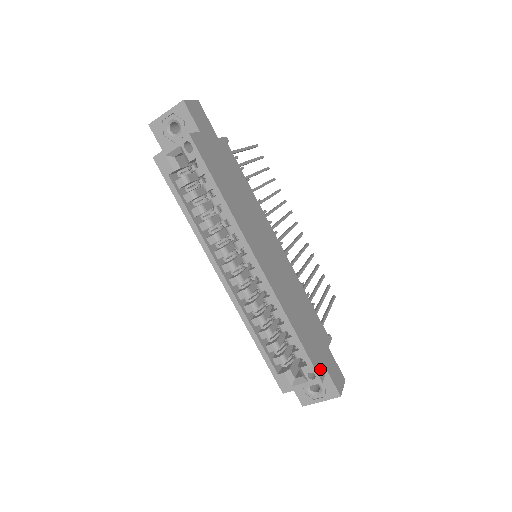
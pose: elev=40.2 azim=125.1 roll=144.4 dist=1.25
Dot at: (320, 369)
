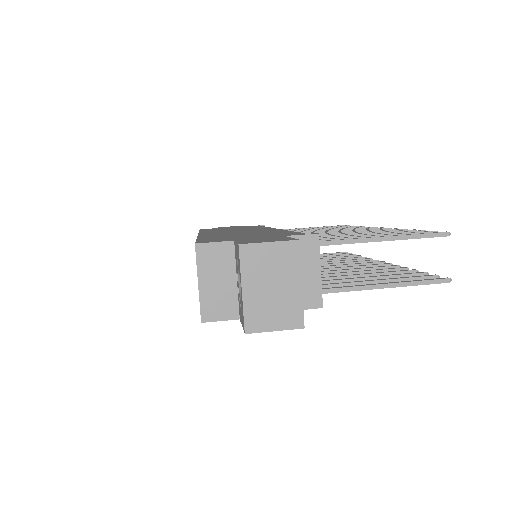
Dot at: occluded
